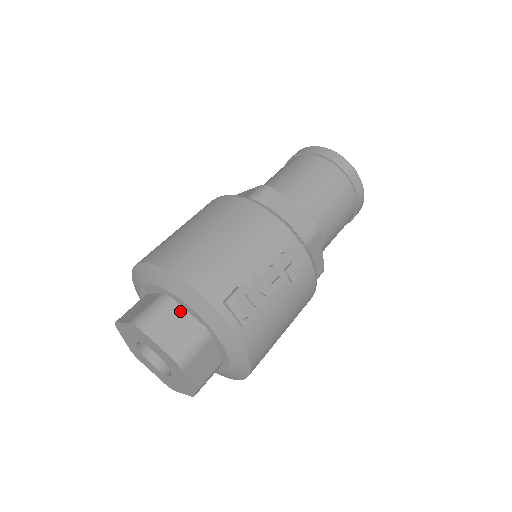
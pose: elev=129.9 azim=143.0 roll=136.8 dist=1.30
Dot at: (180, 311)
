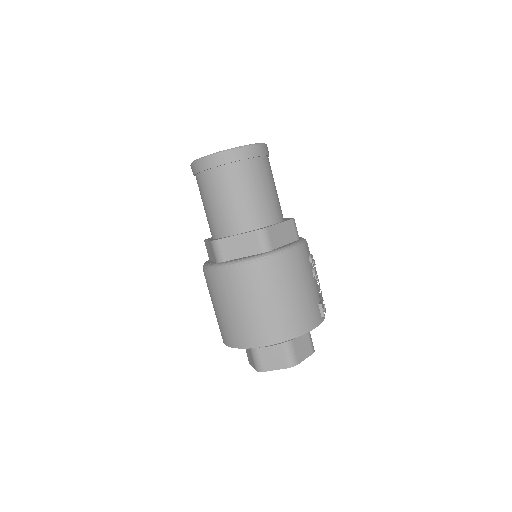
Dot at: (297, 337)
